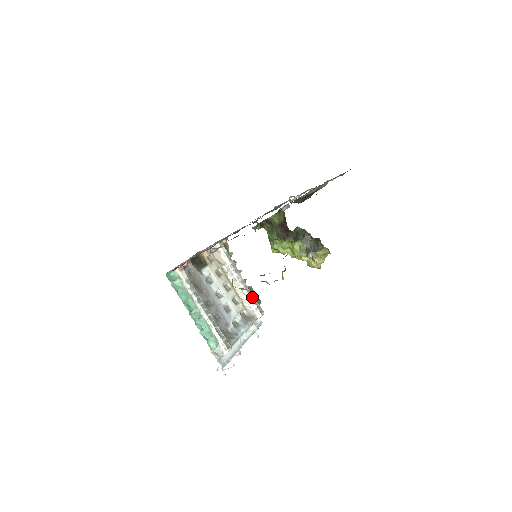
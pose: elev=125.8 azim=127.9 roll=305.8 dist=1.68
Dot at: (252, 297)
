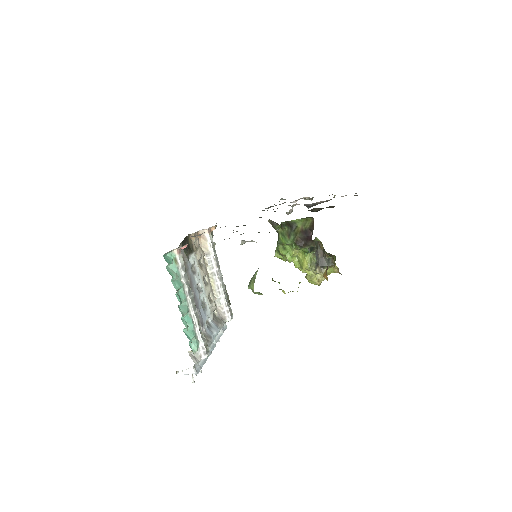
Dot at: (226, 297)
